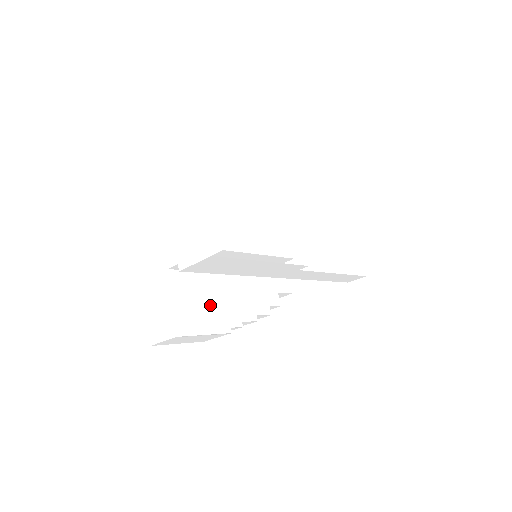
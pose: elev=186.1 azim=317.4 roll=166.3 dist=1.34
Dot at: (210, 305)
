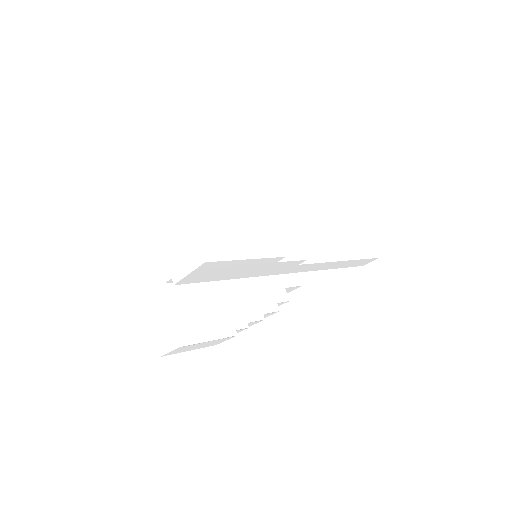
Dot at: (212, 311)
